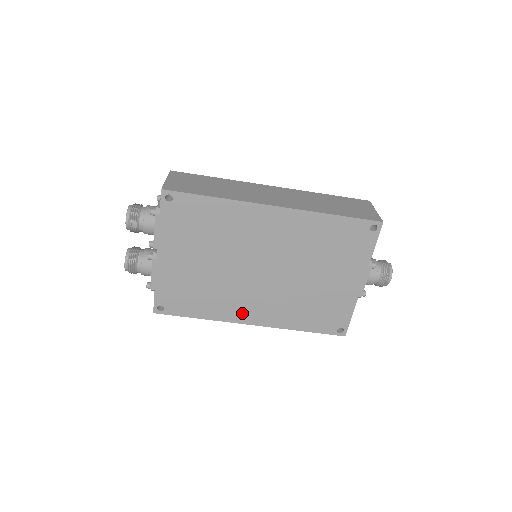
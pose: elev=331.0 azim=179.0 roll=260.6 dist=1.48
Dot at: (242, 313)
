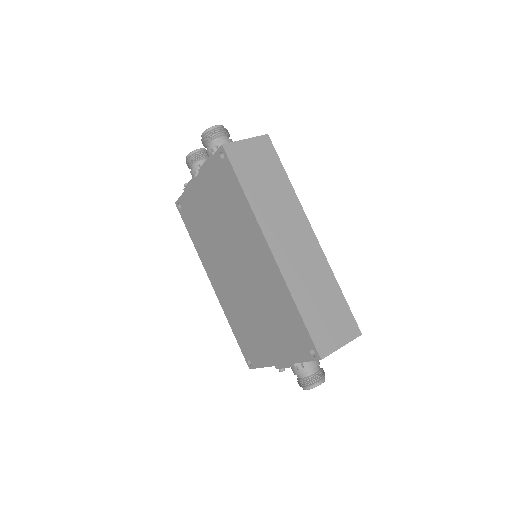
Dot at: (212, 272)
